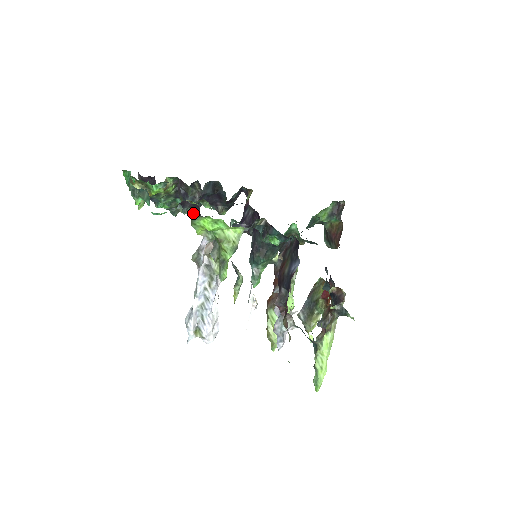
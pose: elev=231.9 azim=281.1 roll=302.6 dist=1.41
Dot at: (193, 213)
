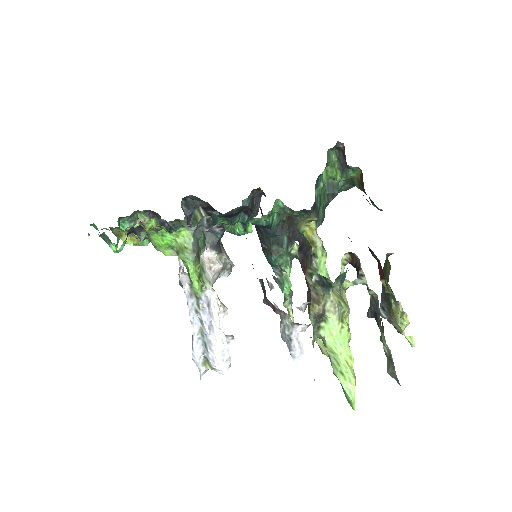
Dot at: occluded
